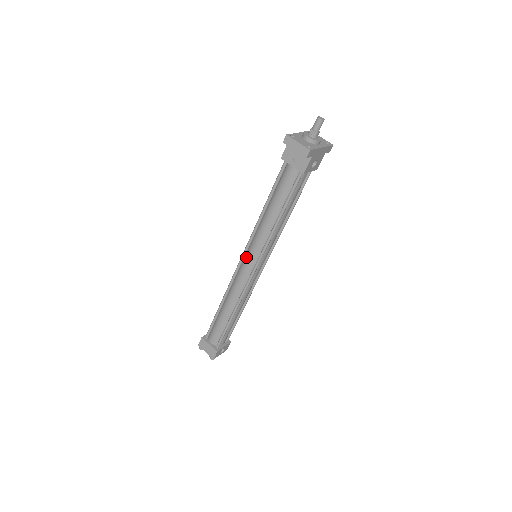
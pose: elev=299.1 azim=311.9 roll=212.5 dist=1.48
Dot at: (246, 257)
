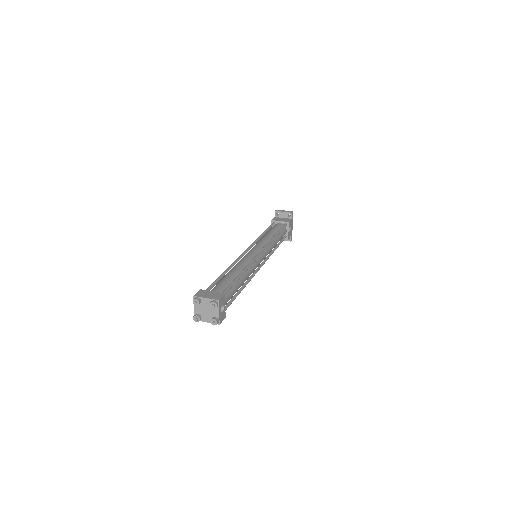
Dot at: (251, 249)
